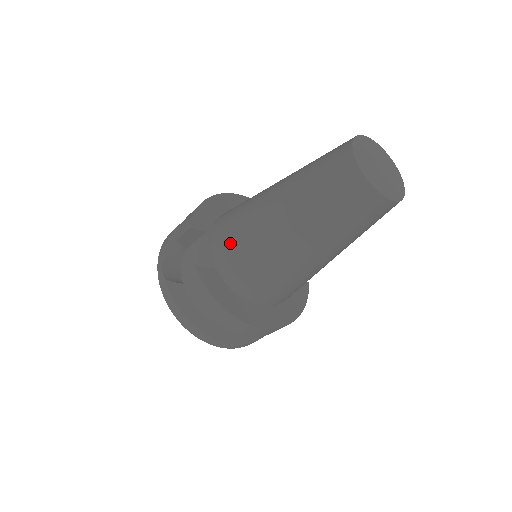
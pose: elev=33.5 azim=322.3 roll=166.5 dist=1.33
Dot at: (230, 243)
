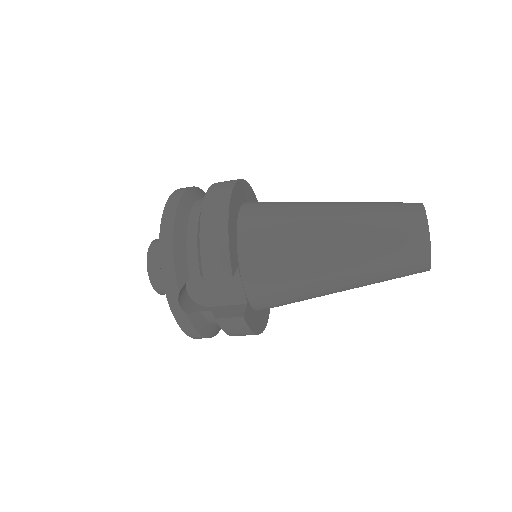
Dot at: (273, 286)
